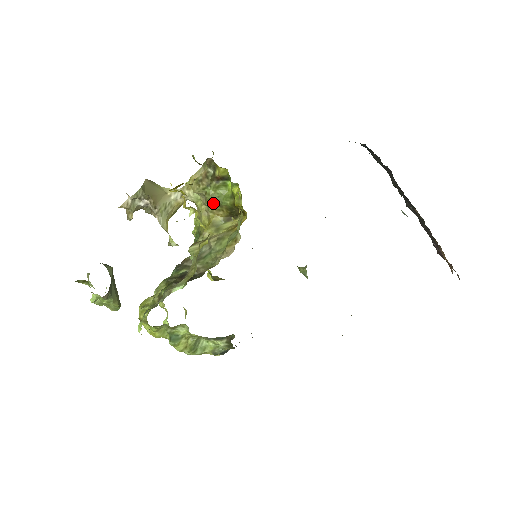
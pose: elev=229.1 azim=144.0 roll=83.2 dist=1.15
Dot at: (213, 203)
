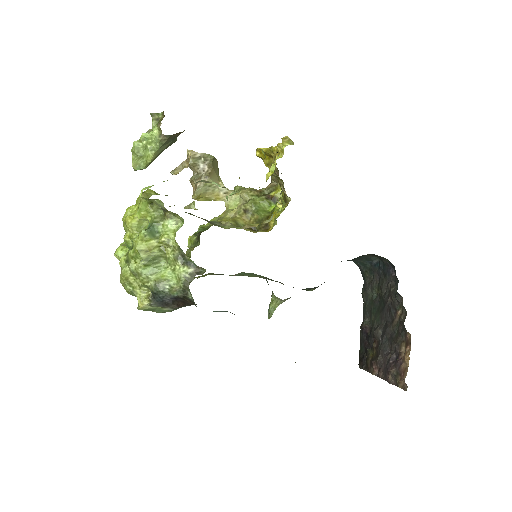
Dot at: (250, 208)
